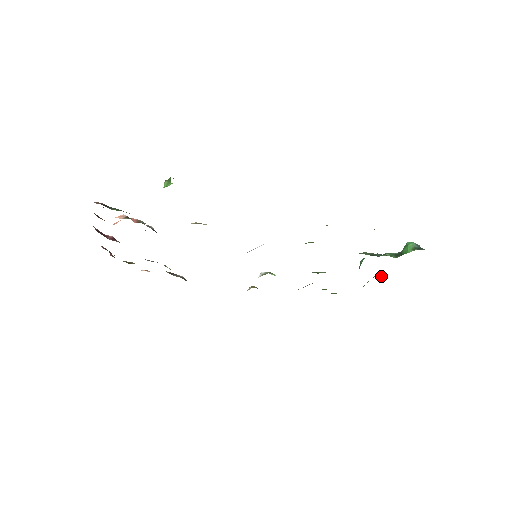
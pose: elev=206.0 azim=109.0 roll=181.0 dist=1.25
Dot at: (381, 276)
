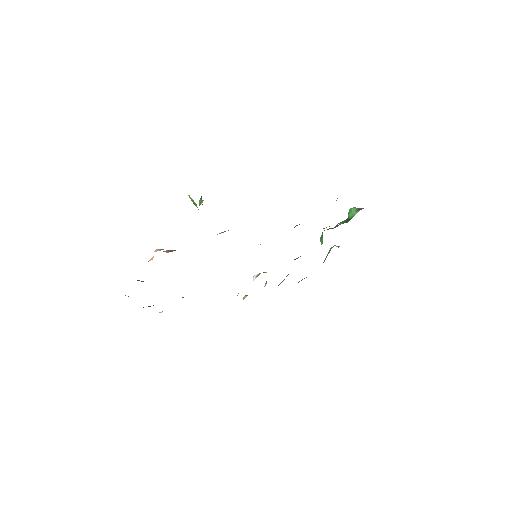
Dot at: (336, 246)
